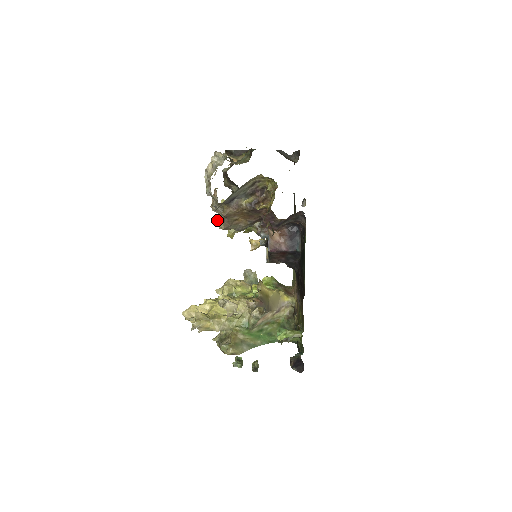
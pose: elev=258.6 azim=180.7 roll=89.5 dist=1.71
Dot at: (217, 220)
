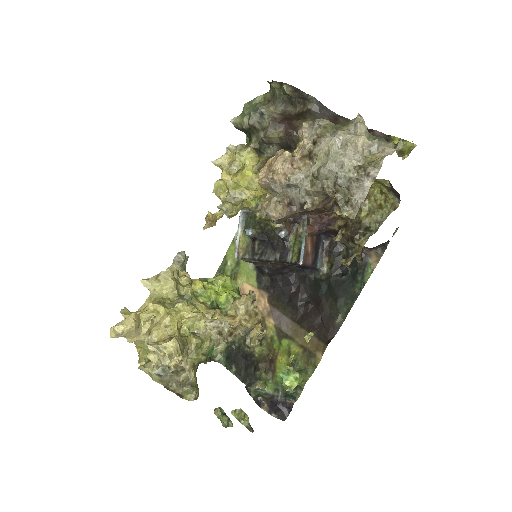
Dot at: (272, 202)
